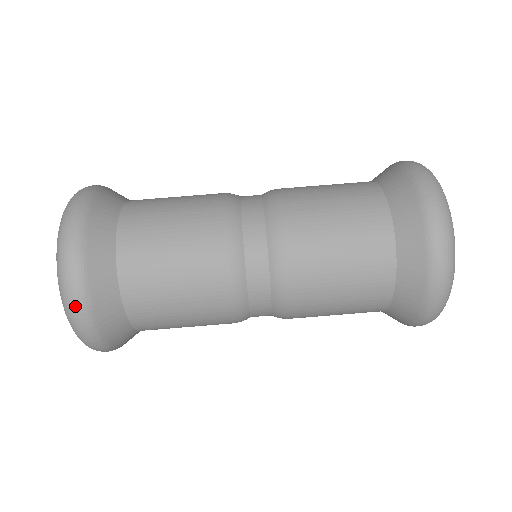
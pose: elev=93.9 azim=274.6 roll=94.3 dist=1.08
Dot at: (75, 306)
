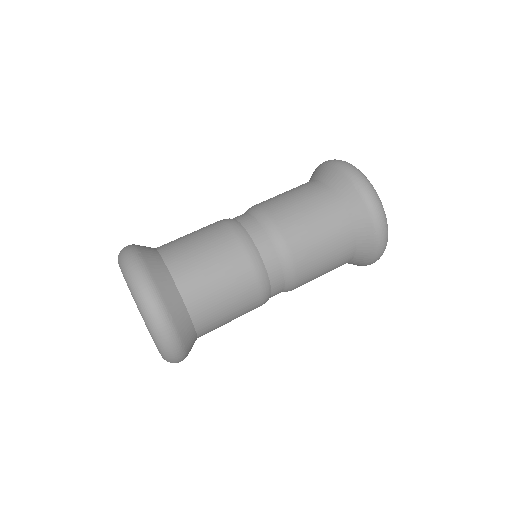
Dot at: (176, 354)
